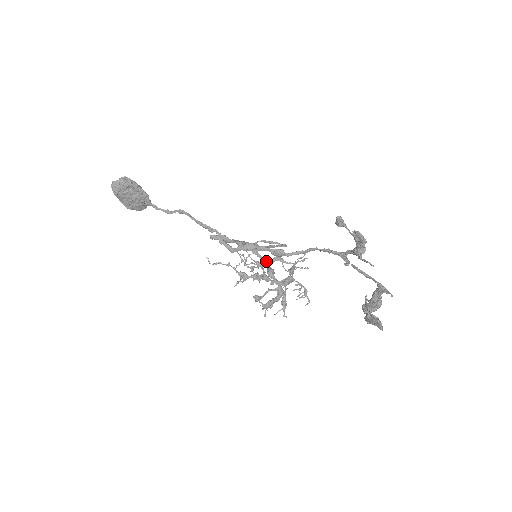
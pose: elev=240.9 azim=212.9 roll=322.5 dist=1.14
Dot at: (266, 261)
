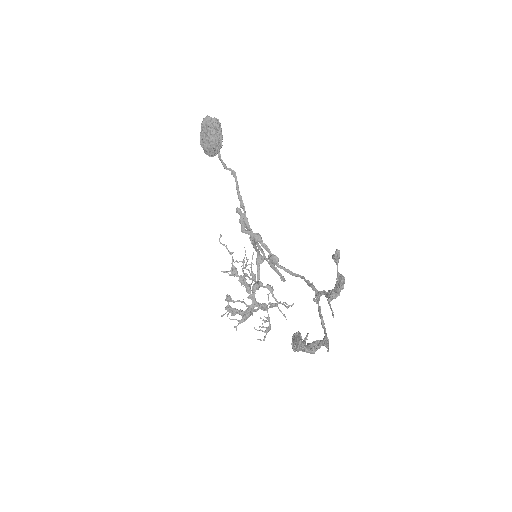
Dot at: (260, 281)
